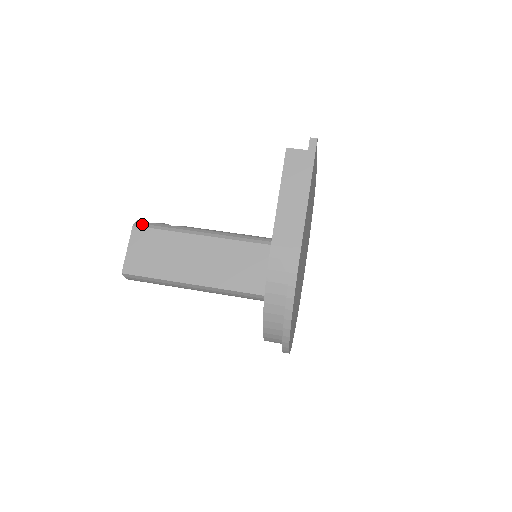
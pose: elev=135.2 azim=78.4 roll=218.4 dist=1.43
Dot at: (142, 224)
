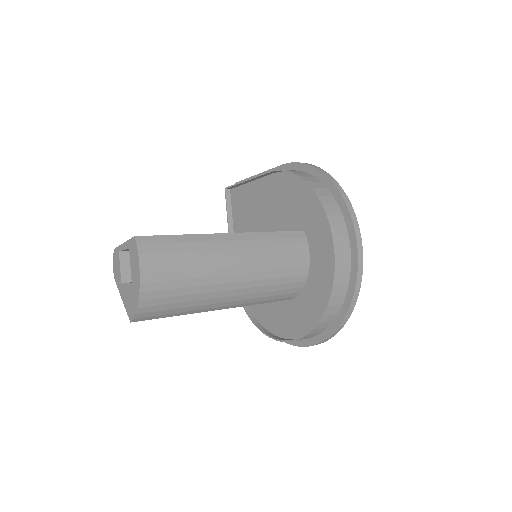
Dot at: occluded
